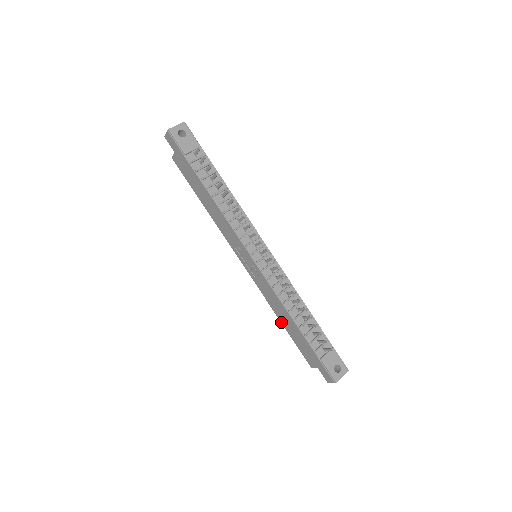
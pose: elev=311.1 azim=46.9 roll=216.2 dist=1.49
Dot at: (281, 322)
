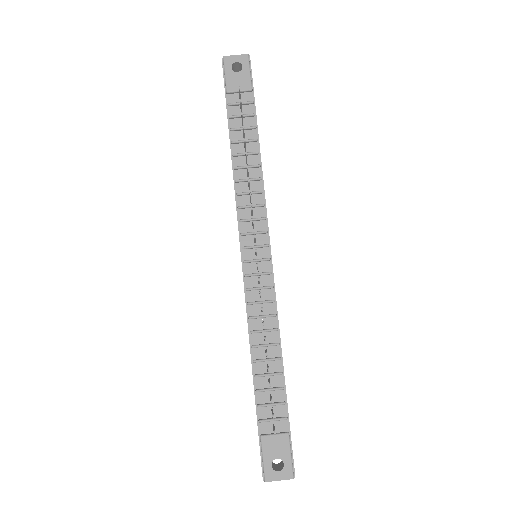
Dot at: occluded
